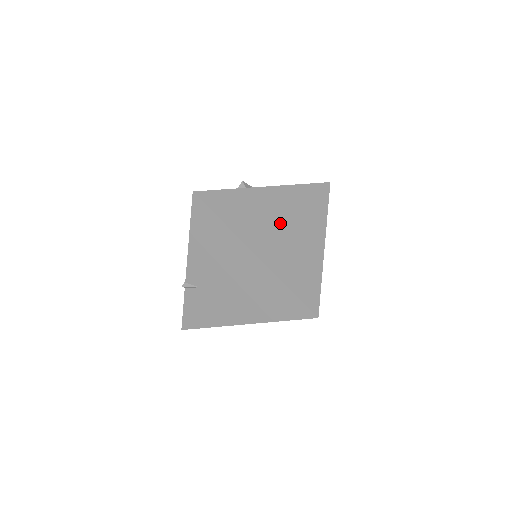
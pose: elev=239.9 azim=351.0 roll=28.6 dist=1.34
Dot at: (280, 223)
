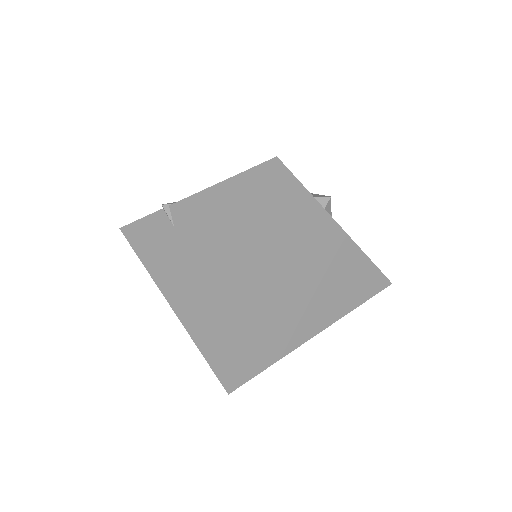
Dot at: (309, 276)
